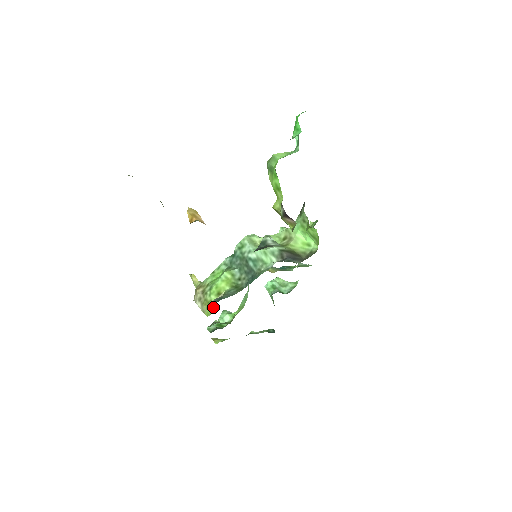
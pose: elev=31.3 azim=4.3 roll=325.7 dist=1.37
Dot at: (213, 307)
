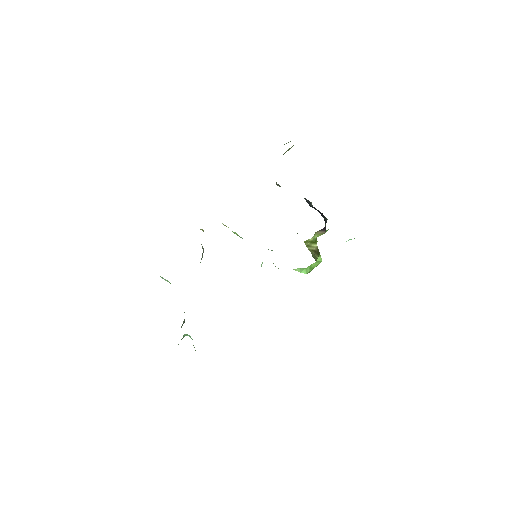
Dot at: occluded
